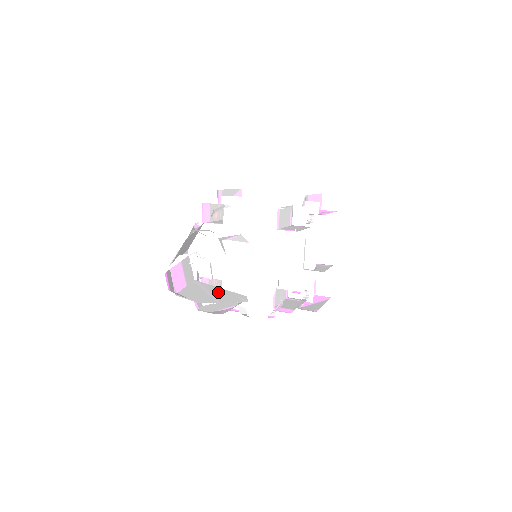
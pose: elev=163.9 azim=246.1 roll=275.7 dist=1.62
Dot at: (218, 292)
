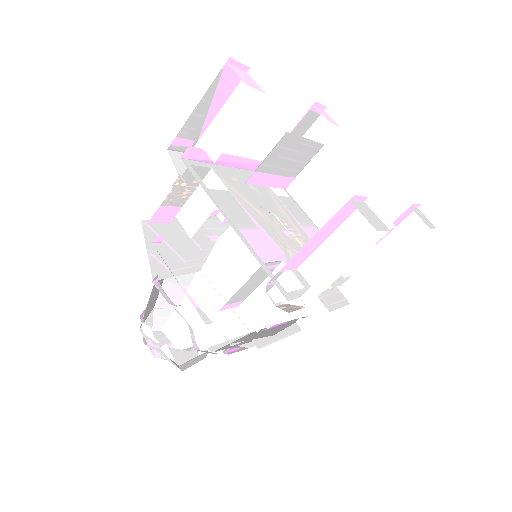
Dot at: (215, 307)
